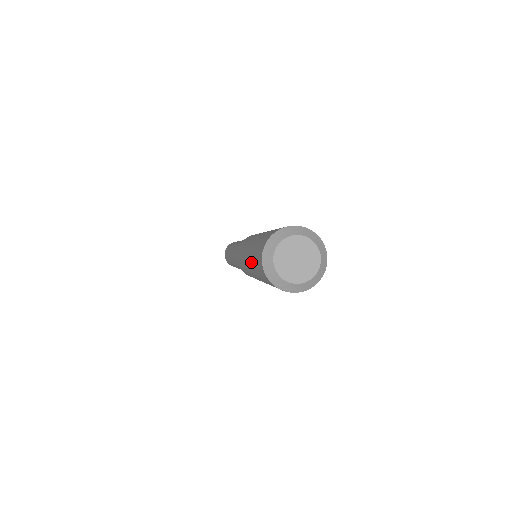
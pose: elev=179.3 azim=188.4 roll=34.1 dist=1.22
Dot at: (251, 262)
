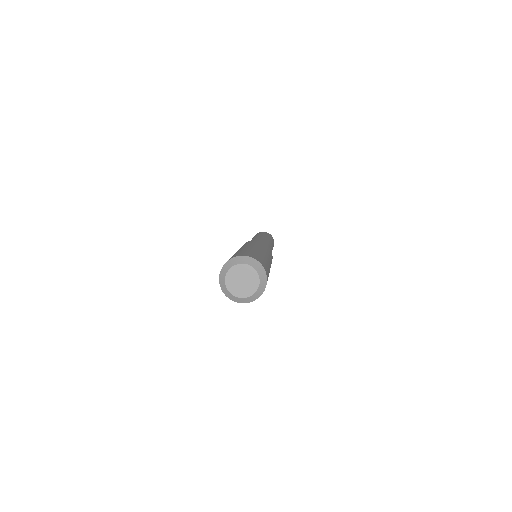
Dot at: occluded
